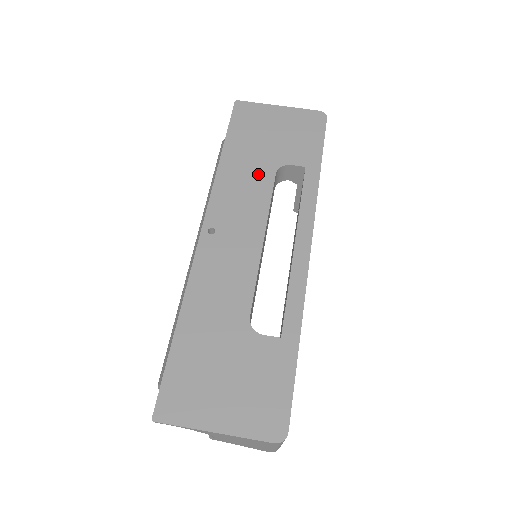
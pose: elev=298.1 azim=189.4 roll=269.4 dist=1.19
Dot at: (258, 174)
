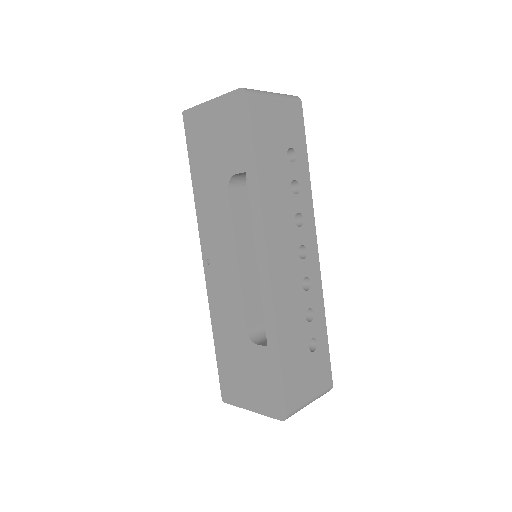
Dot at: (218, 195)
